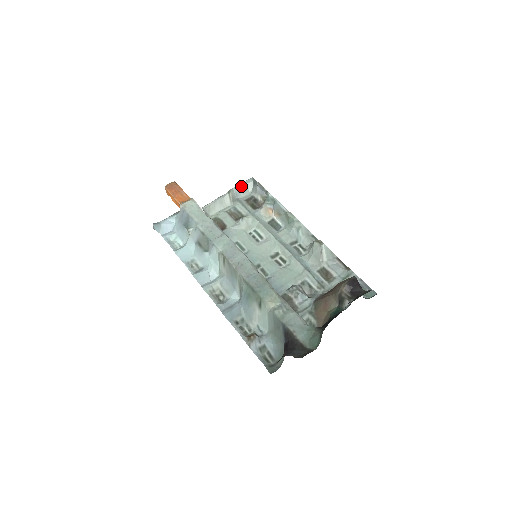
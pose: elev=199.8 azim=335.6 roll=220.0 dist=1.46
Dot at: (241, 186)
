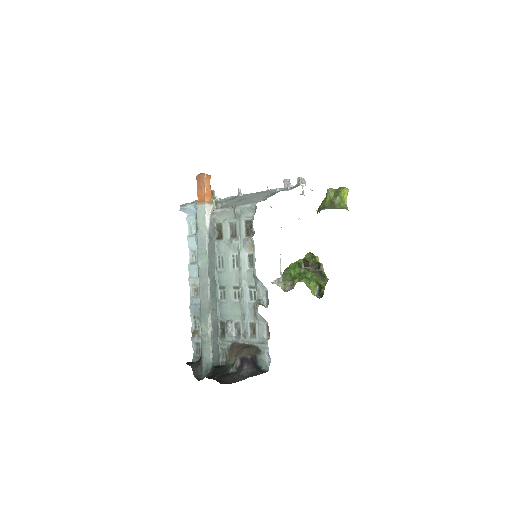
Dot at: (246, 207)
